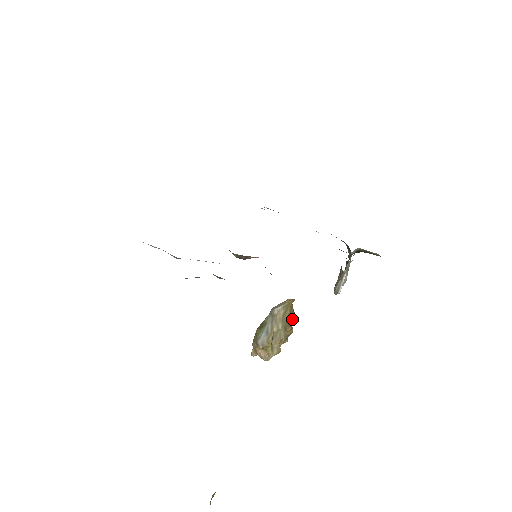
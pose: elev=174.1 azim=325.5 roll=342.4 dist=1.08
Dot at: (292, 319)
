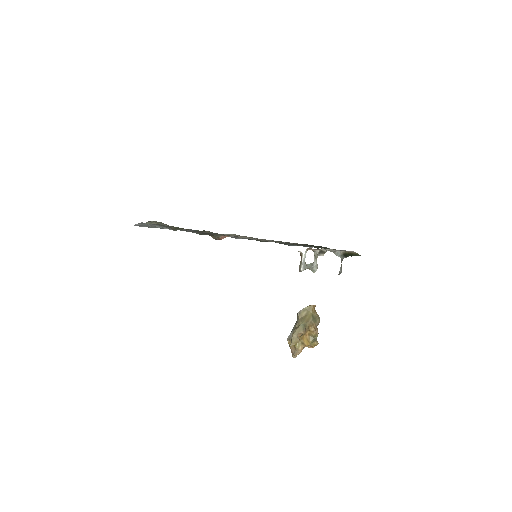
Dot at: (315, 322)
